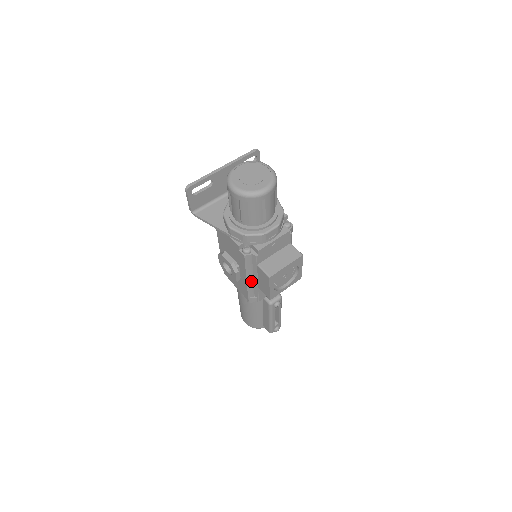
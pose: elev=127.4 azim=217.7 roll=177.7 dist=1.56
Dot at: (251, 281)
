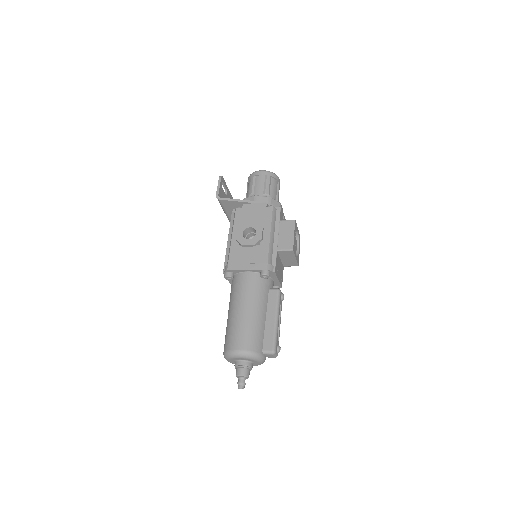
Dot at: (272, 241)
